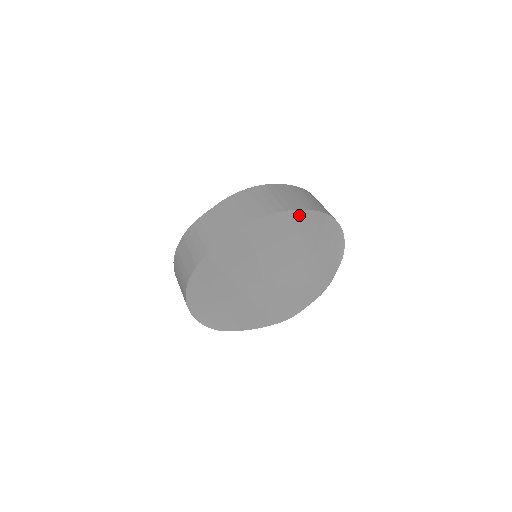
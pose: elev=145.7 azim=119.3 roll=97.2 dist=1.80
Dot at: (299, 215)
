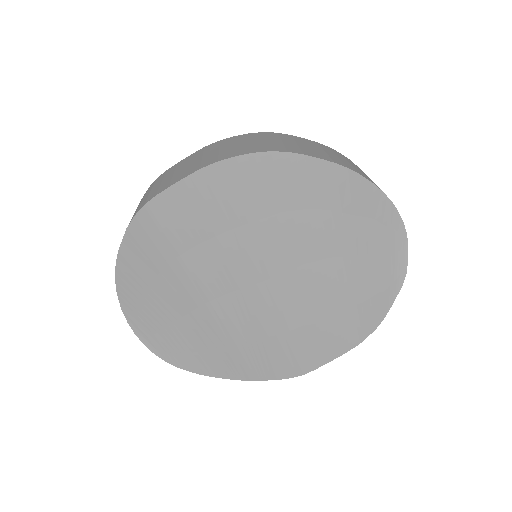
Dot at: (315, 169)
